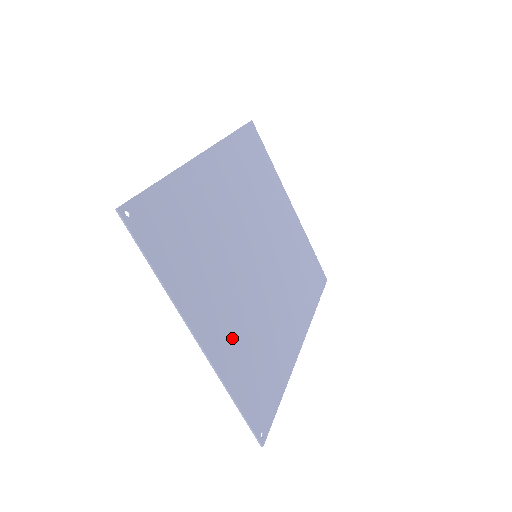
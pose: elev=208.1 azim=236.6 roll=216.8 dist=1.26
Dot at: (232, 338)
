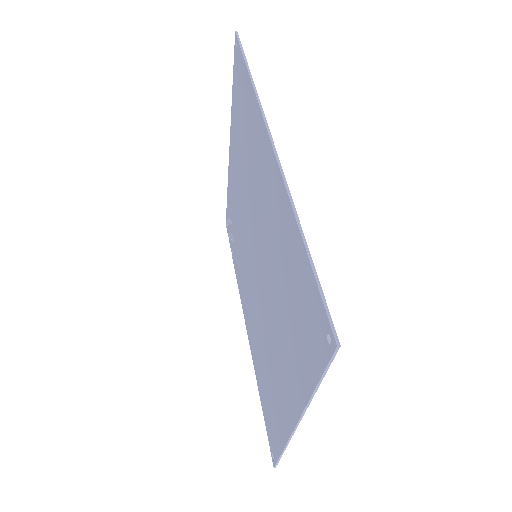
Dot at: occluded
